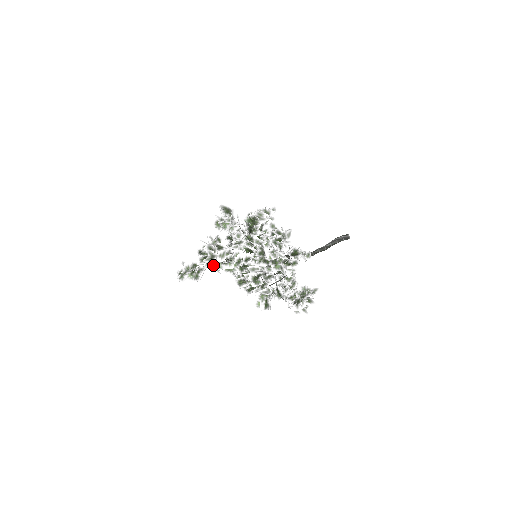
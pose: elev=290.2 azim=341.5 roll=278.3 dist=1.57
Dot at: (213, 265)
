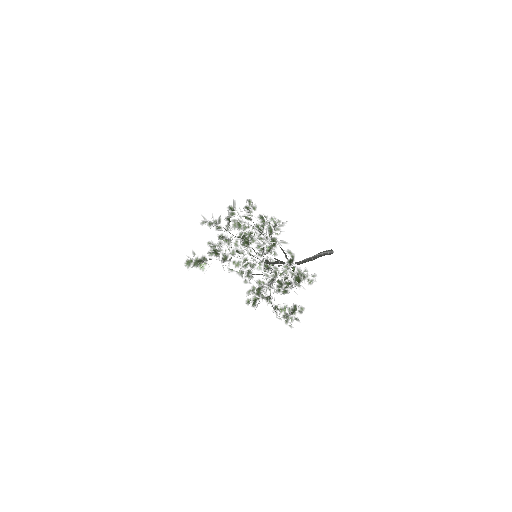
Dot at: (221, 263)
